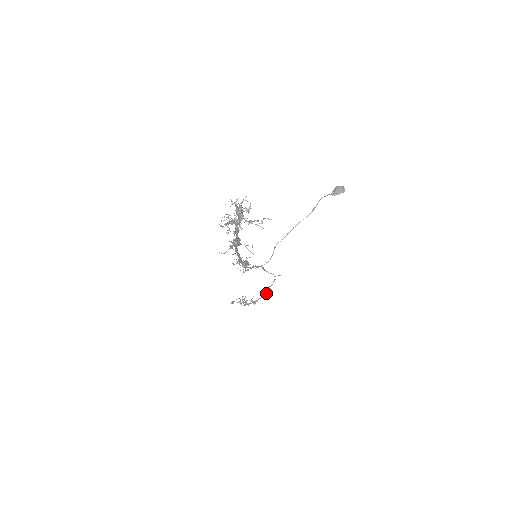
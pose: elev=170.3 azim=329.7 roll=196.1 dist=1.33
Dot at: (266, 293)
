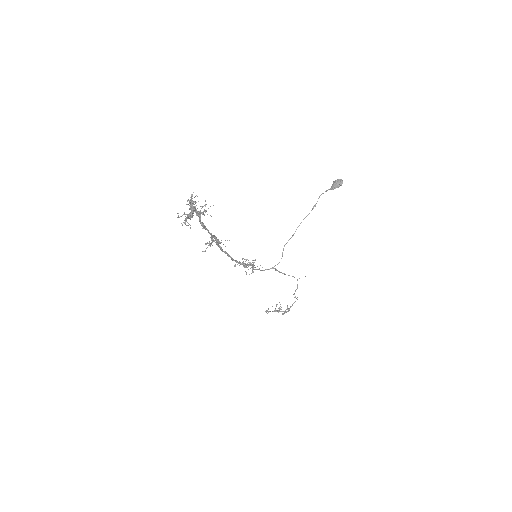
Dot at: (296, 298)
